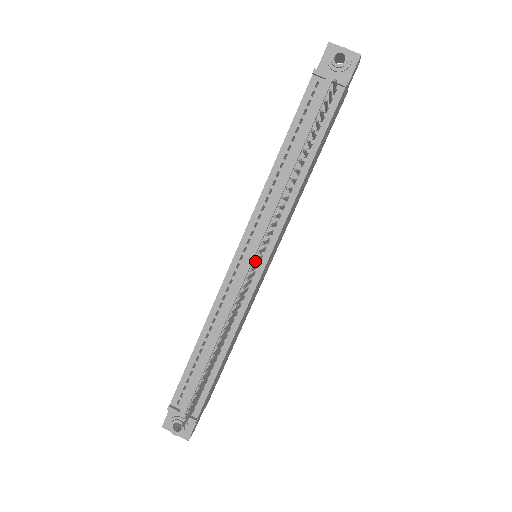
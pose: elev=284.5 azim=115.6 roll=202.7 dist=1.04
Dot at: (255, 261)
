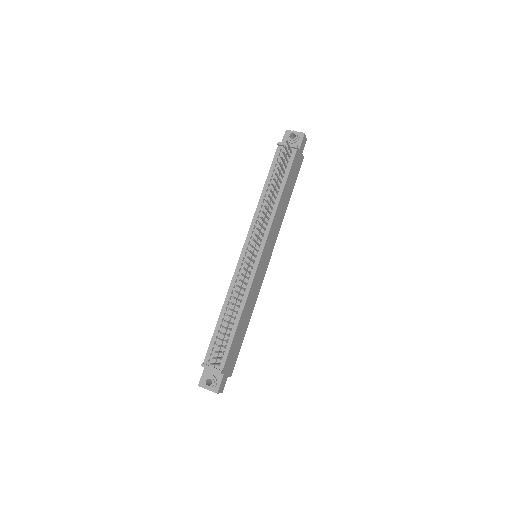
Dot at: (251, 244)
